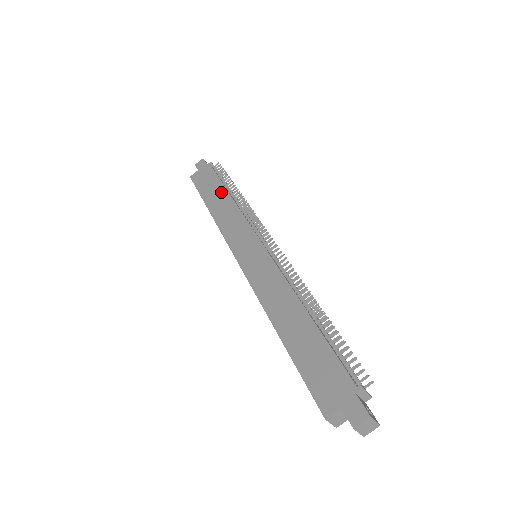
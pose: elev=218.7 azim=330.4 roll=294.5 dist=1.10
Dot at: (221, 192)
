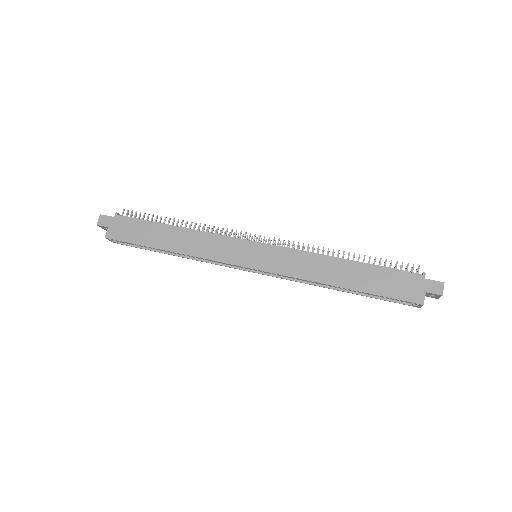
Dot at: (165, 230)
